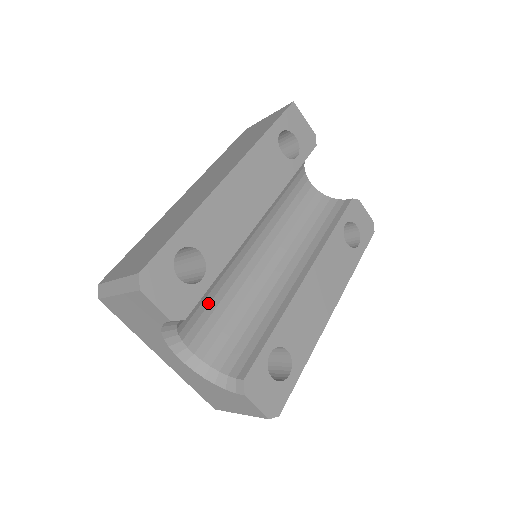
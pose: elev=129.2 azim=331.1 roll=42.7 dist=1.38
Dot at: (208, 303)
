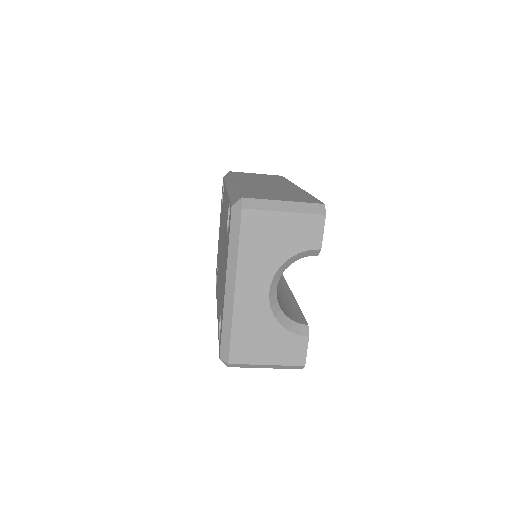
Dot at: occluded
